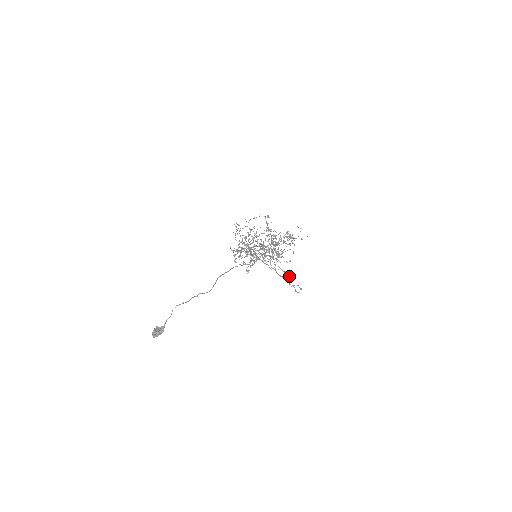
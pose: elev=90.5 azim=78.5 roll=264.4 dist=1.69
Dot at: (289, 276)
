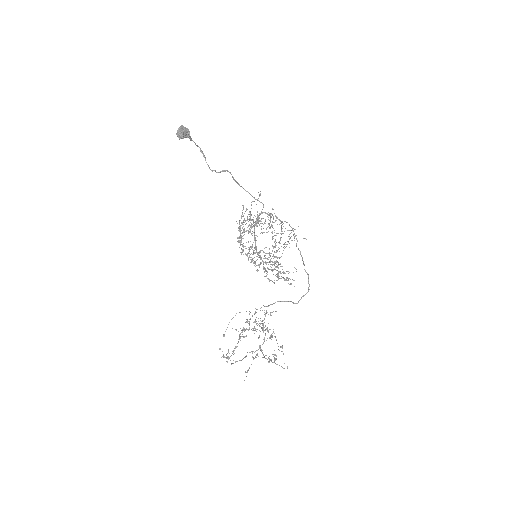
Dot at: (295, 235)
